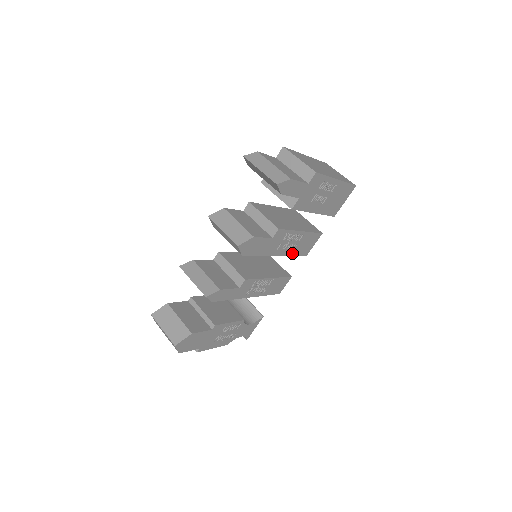
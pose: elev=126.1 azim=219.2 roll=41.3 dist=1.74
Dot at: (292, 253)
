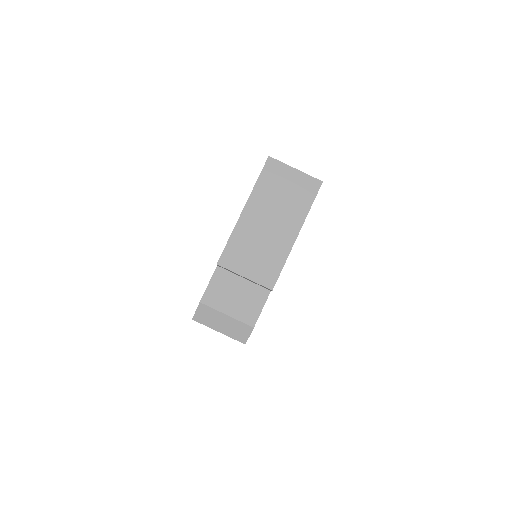
Dot at: occluded
